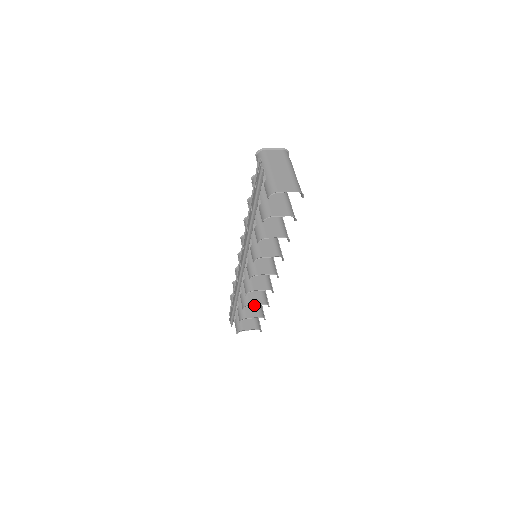
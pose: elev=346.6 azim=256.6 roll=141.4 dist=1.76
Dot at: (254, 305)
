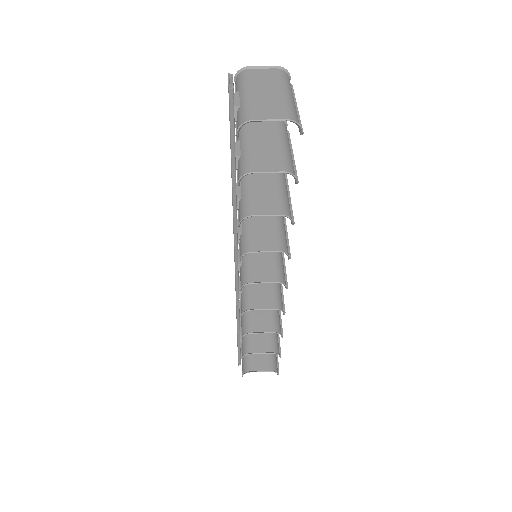
Dot at: (265, 334)
